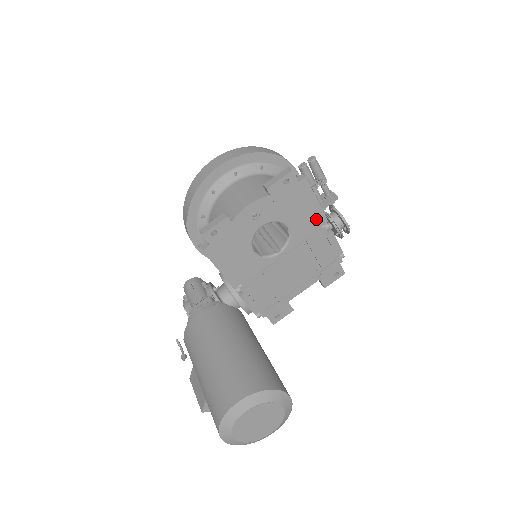
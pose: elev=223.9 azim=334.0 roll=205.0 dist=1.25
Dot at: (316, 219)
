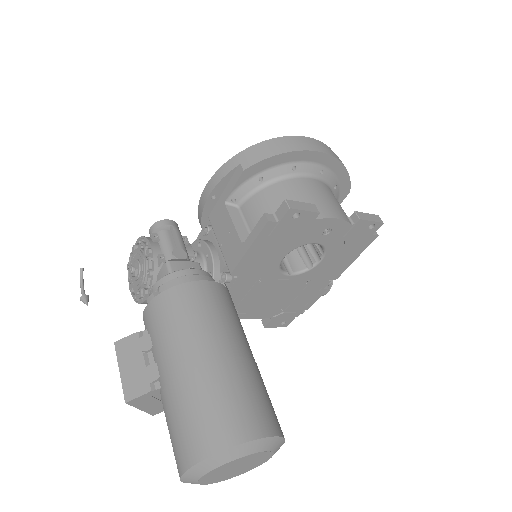
Dot at: (336, 271)
